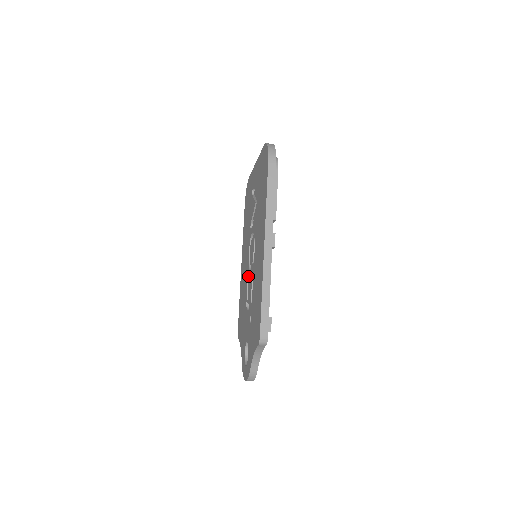
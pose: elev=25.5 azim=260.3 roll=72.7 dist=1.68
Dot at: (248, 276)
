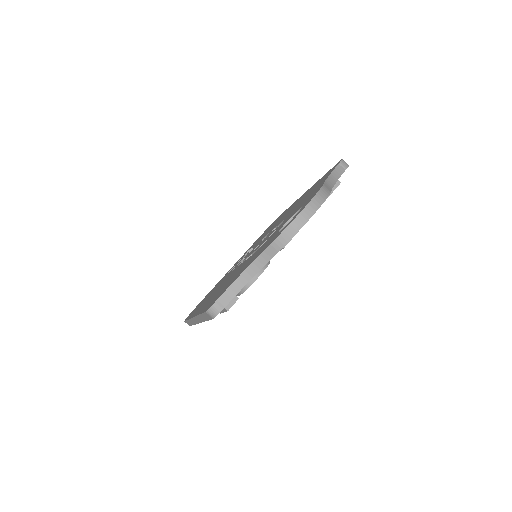
Dot at: (249, 255)
